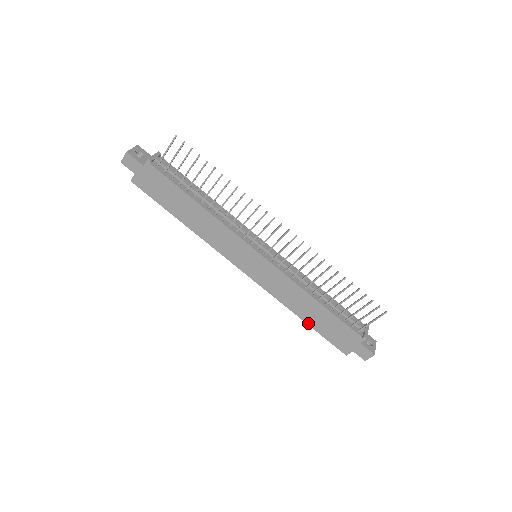
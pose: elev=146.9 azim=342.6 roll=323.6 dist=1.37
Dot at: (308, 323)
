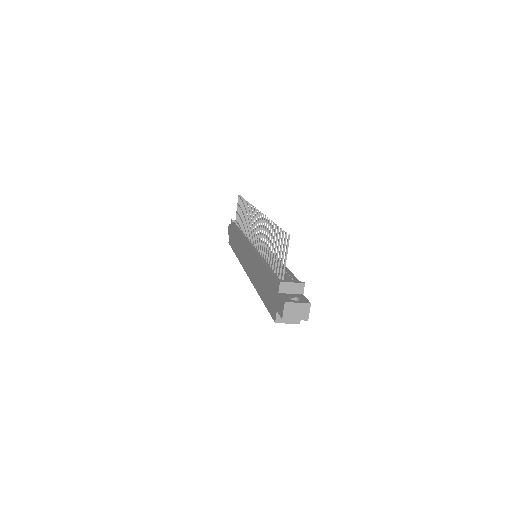
Dot at: (262, 297)
